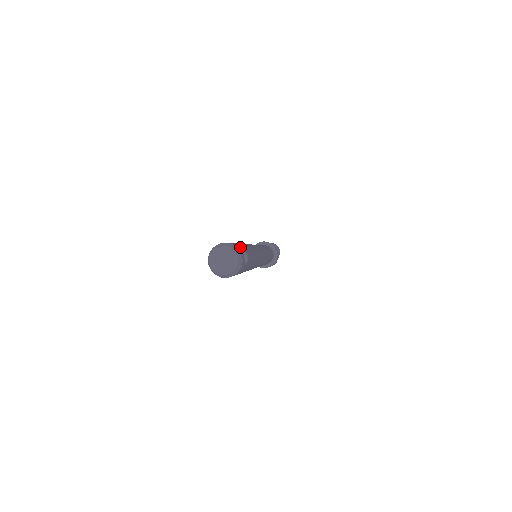
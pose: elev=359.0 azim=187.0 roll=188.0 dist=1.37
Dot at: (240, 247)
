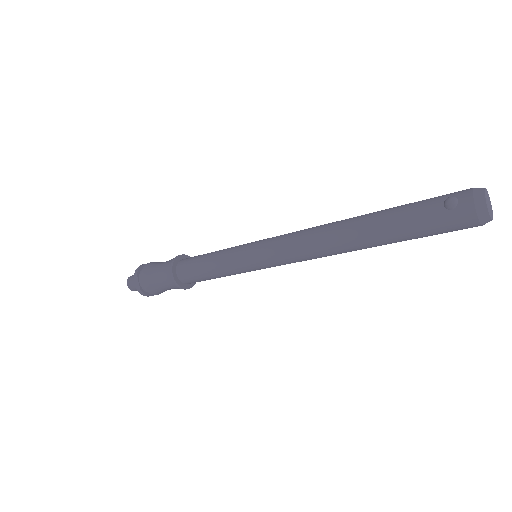
Dot at: occluded
